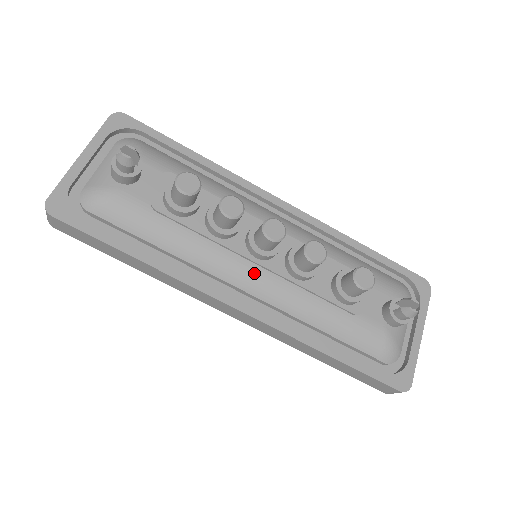
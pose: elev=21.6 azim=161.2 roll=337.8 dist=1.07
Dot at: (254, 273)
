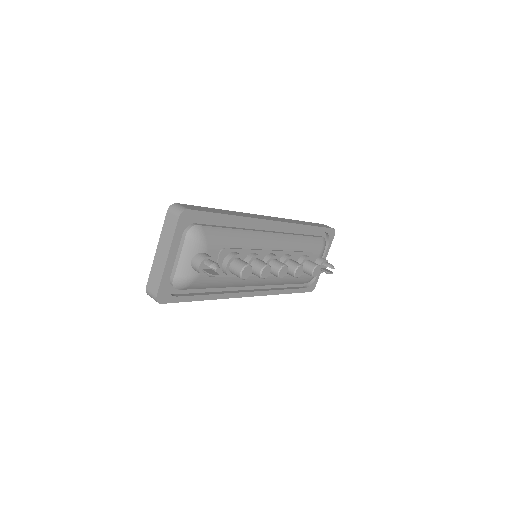
Dot at: (262, 280)
